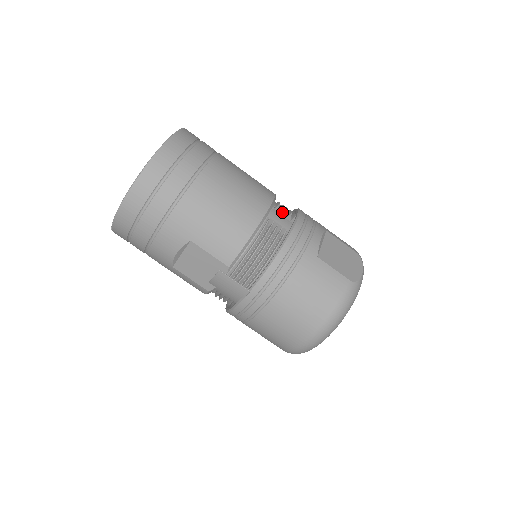
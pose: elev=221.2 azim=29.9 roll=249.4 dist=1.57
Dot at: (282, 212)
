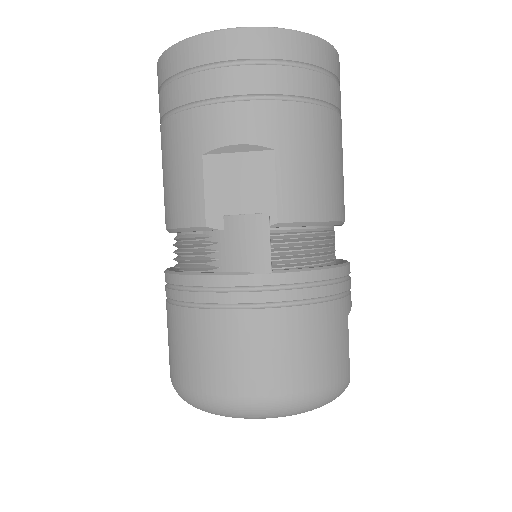
Dot at: occluded
